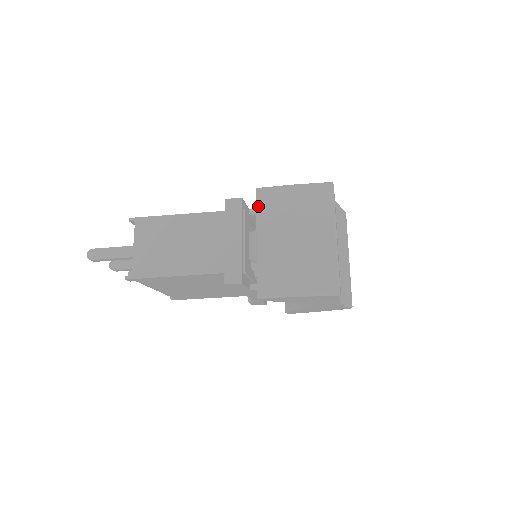
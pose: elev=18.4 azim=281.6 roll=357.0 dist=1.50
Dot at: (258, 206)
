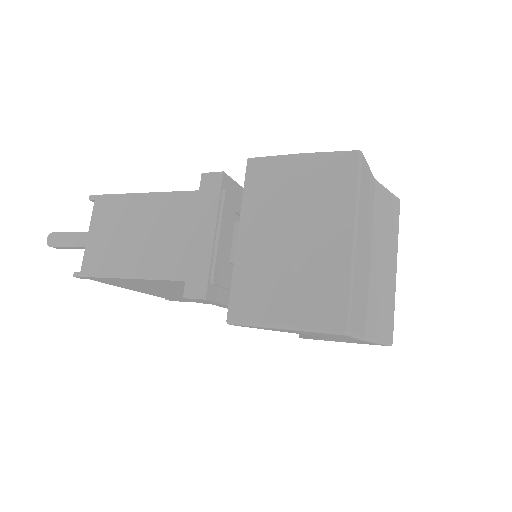
Dot at: (246, 185)
